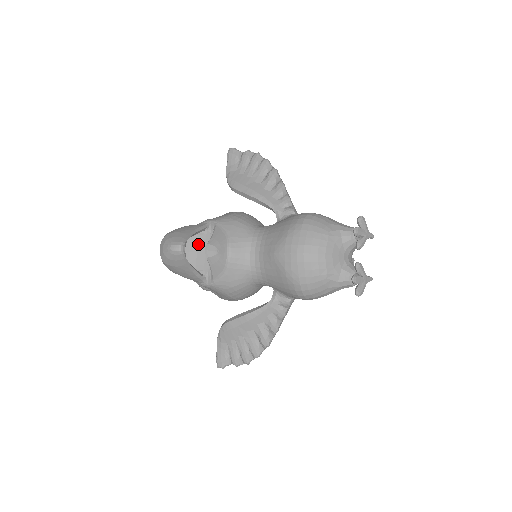
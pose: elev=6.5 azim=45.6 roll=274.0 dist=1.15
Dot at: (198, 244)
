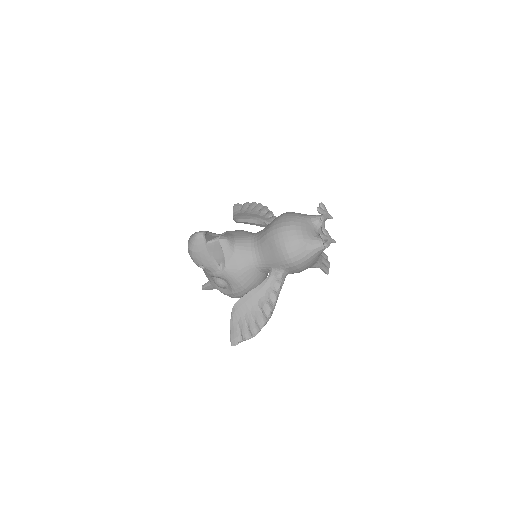
Dot at: (214, 247)
